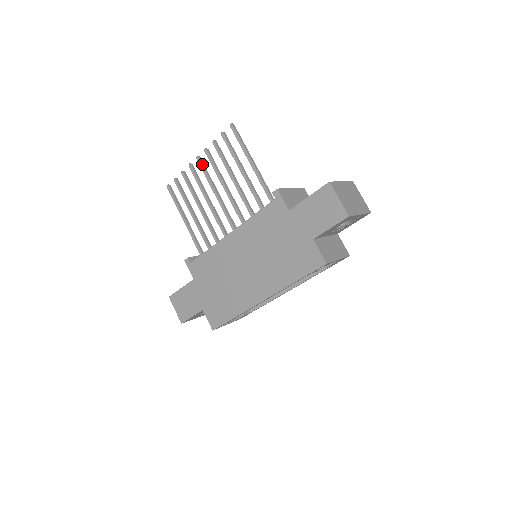
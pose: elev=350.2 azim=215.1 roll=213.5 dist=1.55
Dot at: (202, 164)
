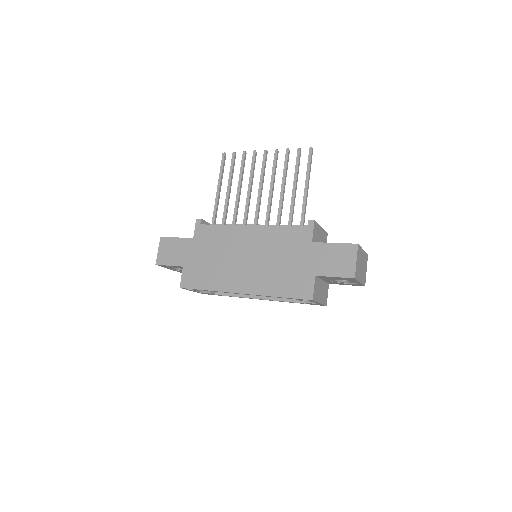
Dot at: (266, 158)
